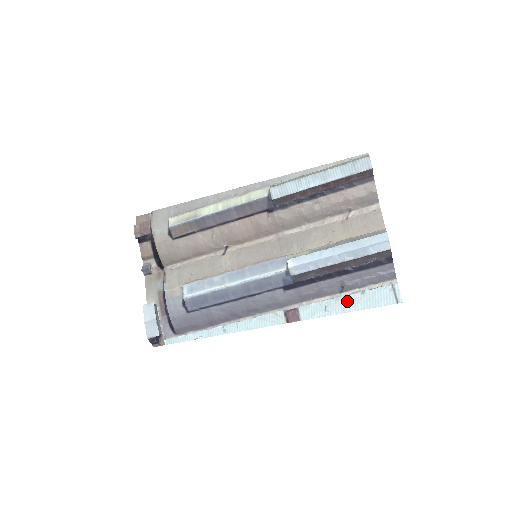
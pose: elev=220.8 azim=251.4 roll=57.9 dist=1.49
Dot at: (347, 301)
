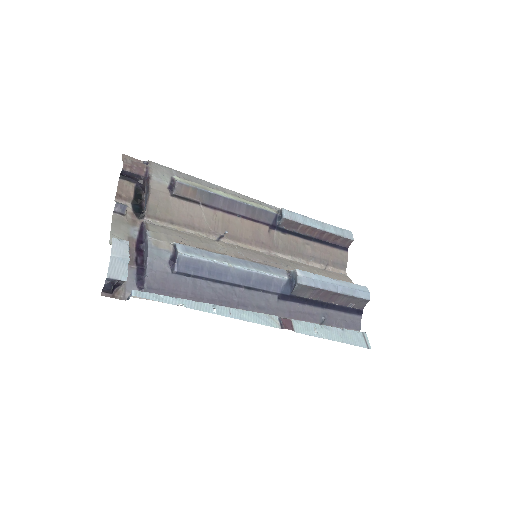
Dot at: (332, 331)
